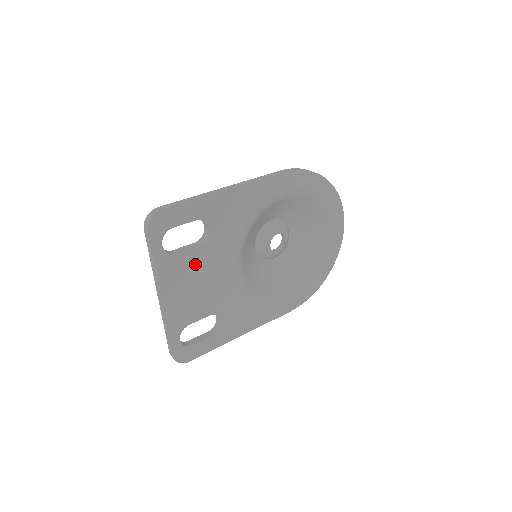
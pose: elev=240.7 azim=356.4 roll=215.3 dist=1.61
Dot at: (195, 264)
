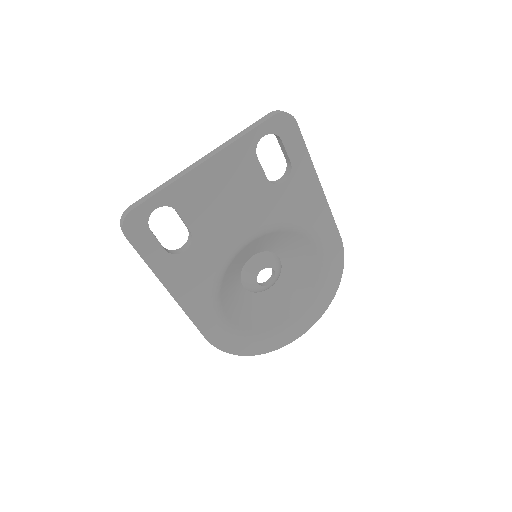
Dot at: (248, 184)
